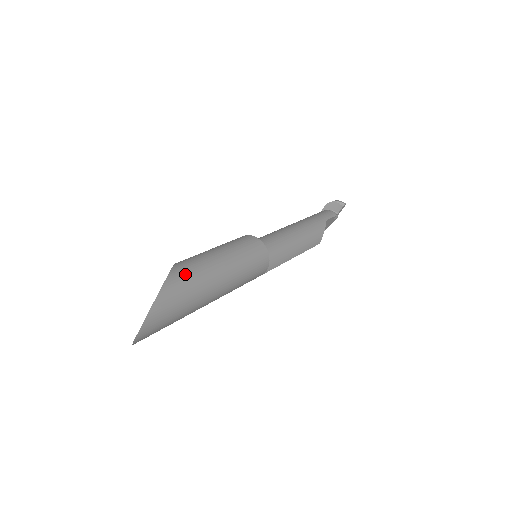
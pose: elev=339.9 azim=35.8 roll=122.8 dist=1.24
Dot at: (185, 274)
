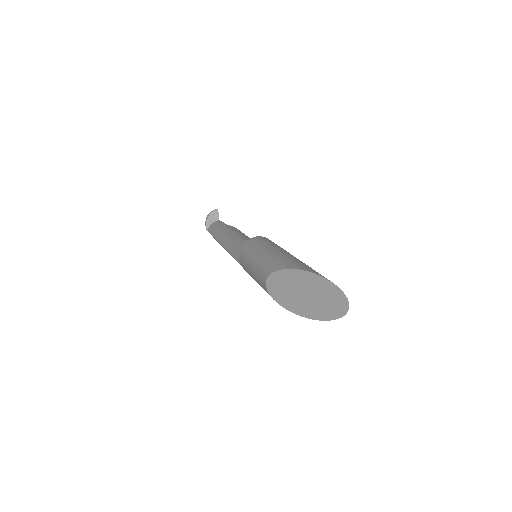
Dot at: (292, 262)
